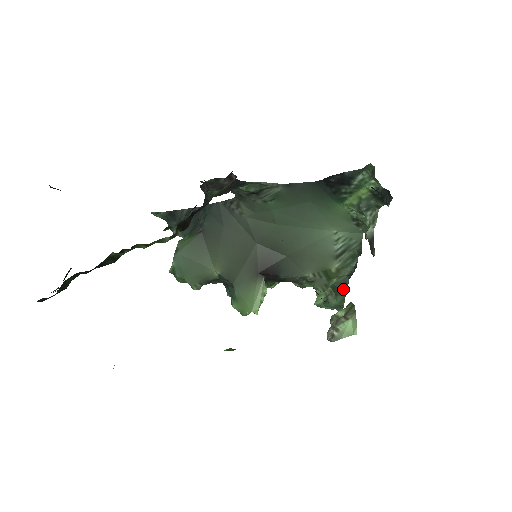
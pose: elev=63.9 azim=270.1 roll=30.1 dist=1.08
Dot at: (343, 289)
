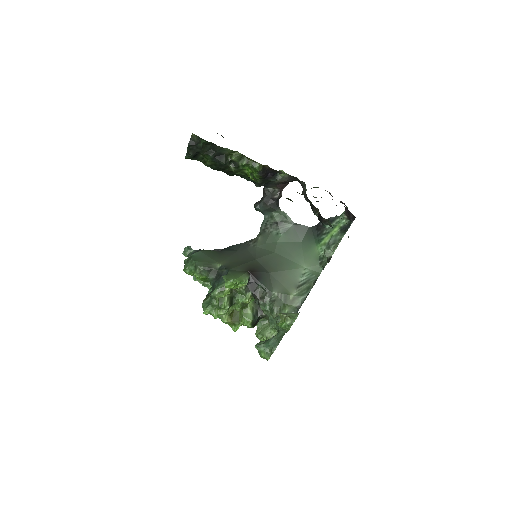
Dot at: occluded
